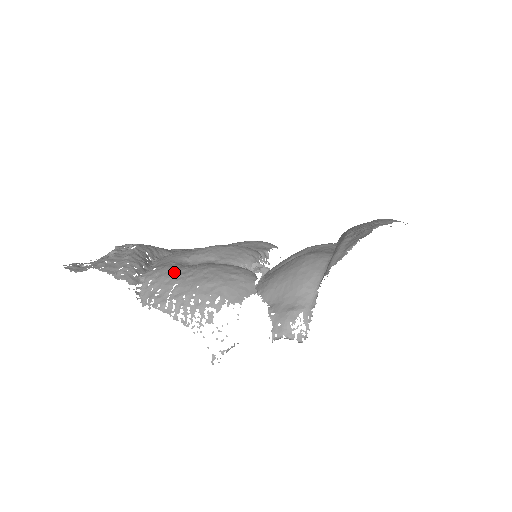
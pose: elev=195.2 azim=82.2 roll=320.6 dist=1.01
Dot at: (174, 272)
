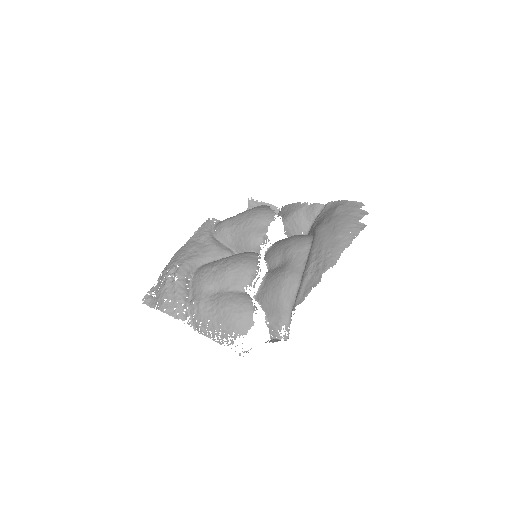
Dot at: (205, 309)
